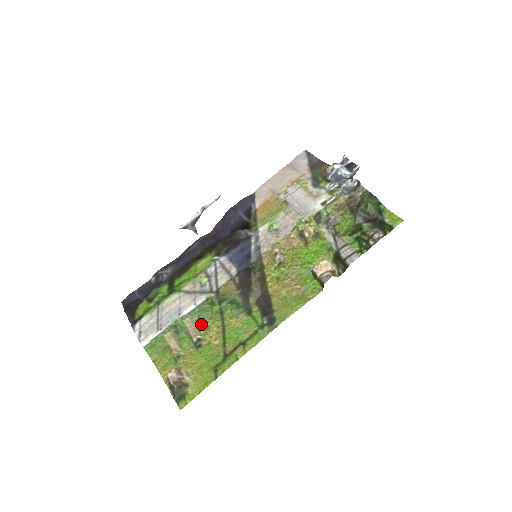
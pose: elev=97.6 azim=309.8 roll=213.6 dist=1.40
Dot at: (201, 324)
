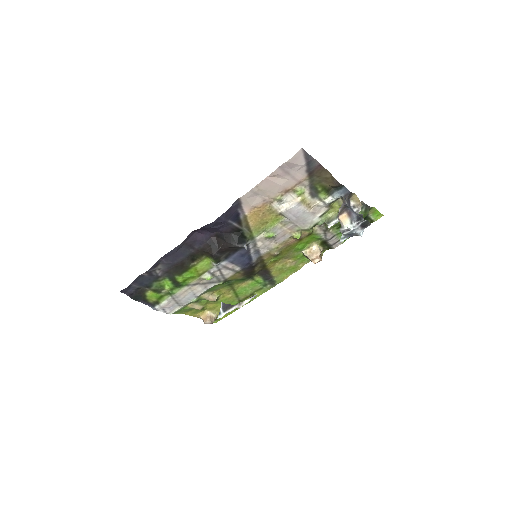
Dot at: (213, 291)
